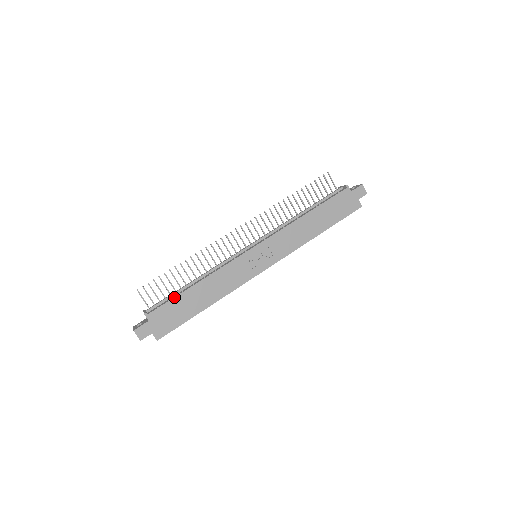
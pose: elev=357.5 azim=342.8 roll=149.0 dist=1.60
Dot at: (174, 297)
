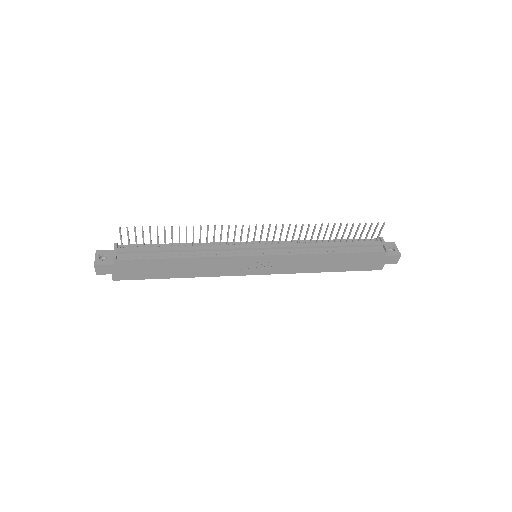
Dot at: (153, 258)
